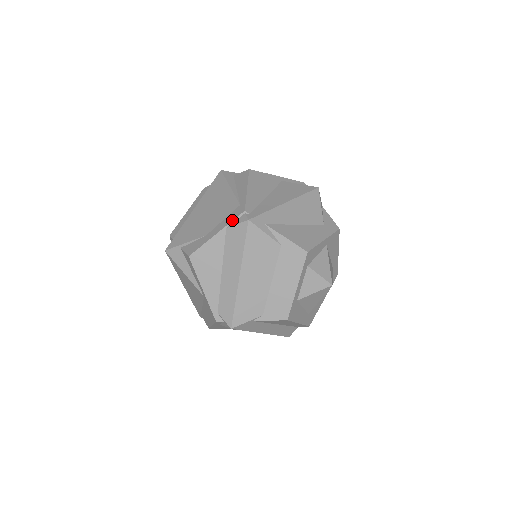
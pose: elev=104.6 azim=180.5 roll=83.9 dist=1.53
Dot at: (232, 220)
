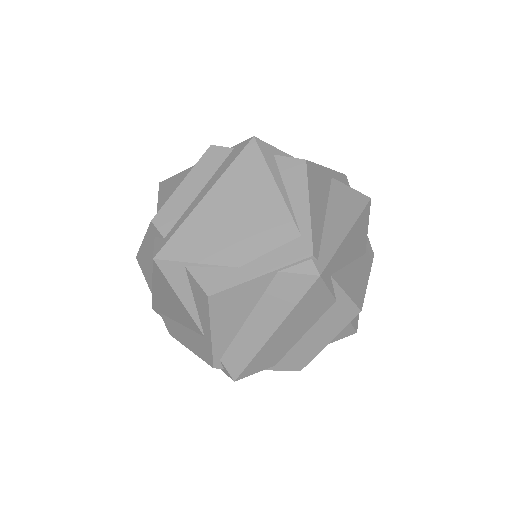
Dot at: (290, 263)
